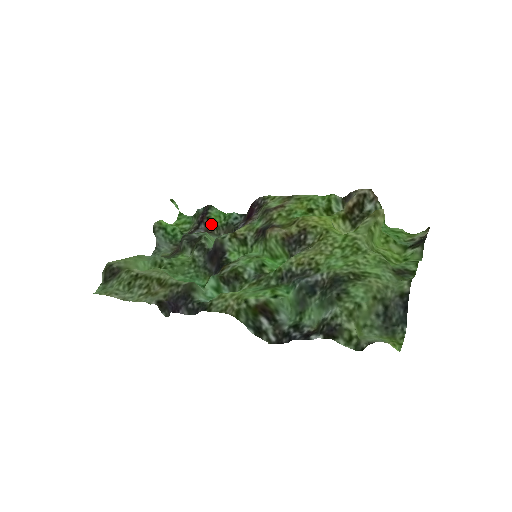
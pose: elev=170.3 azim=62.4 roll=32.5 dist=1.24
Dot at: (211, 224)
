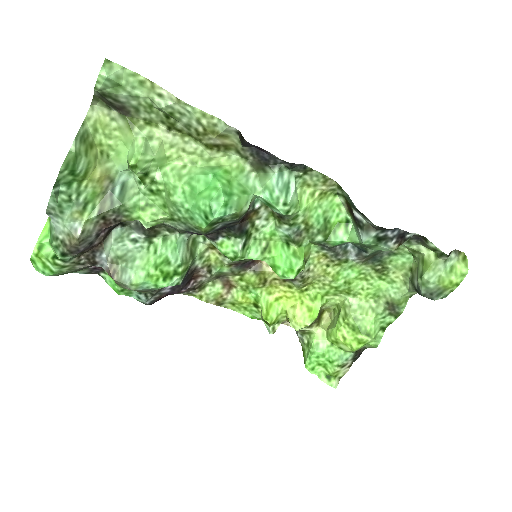
Dot at: occluded
